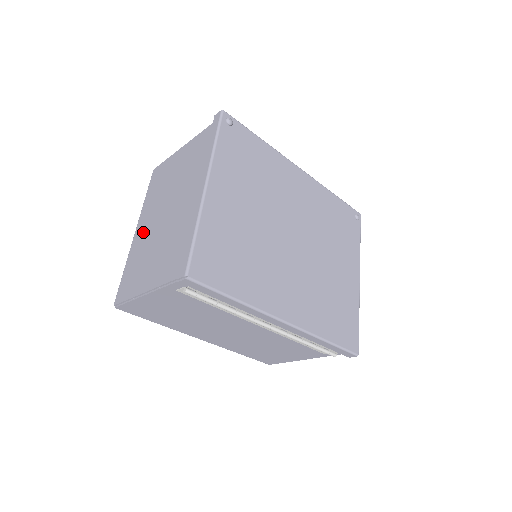
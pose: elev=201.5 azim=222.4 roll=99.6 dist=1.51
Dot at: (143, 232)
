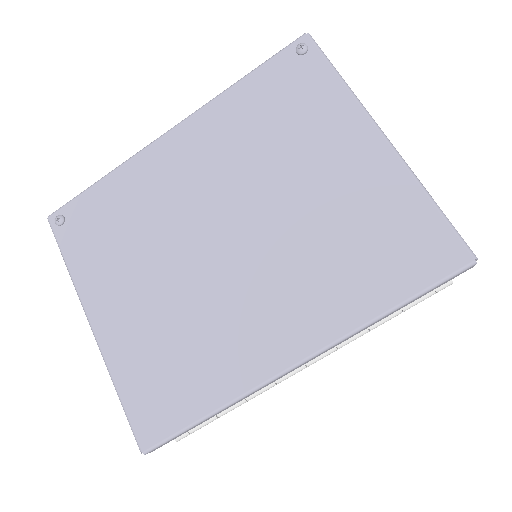
Dot at: occluded
